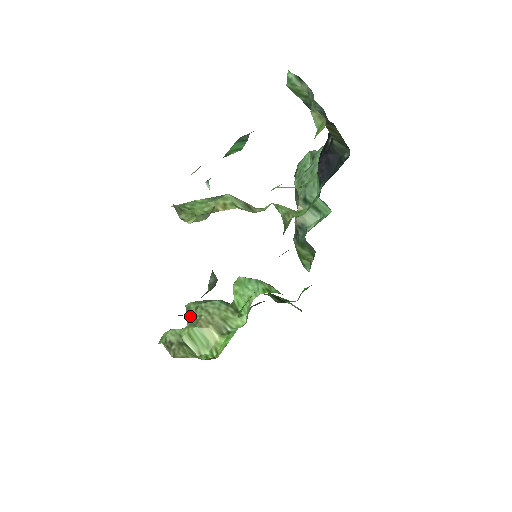
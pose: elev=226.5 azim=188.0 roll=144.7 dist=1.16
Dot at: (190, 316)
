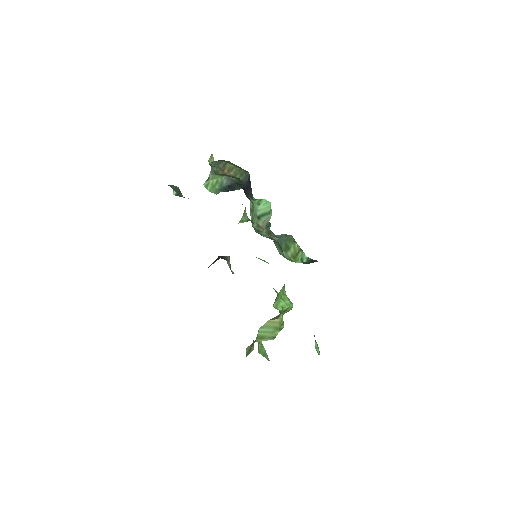
Dot at: occluded
